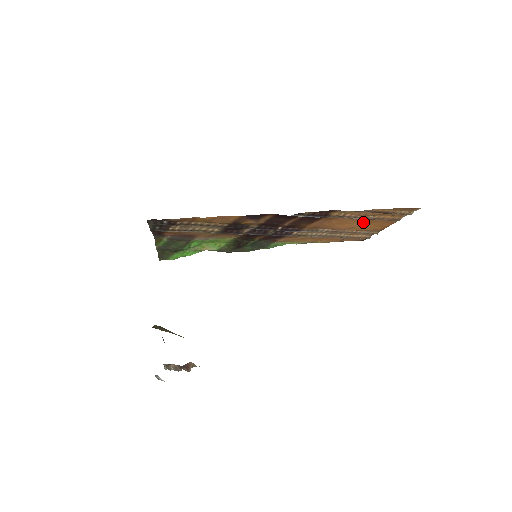
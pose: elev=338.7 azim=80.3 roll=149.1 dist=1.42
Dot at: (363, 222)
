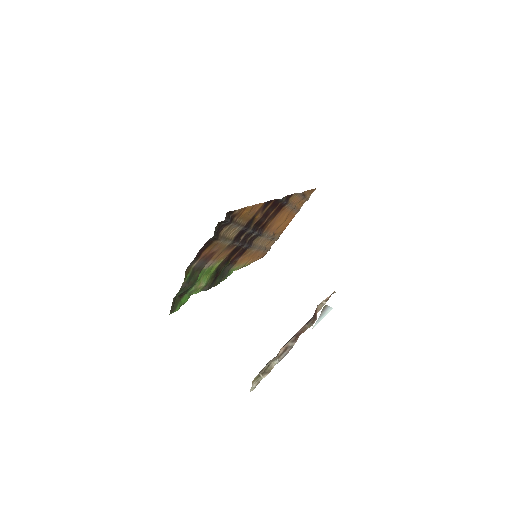
Dot at: (286, 217)
